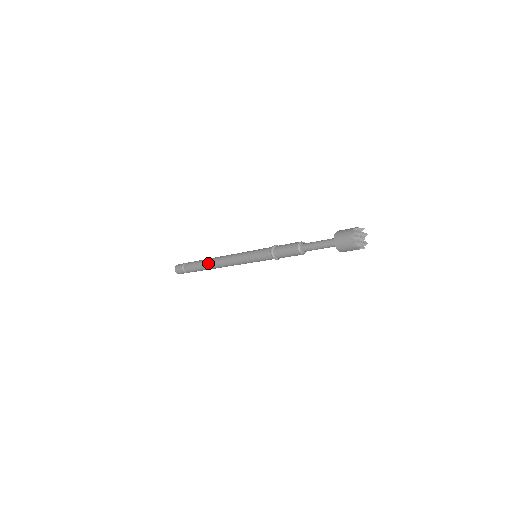
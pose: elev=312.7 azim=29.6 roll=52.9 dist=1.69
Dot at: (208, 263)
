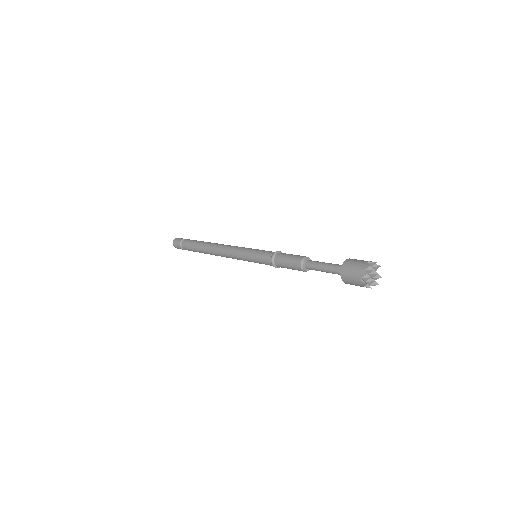
Dot at: (206, 250)
